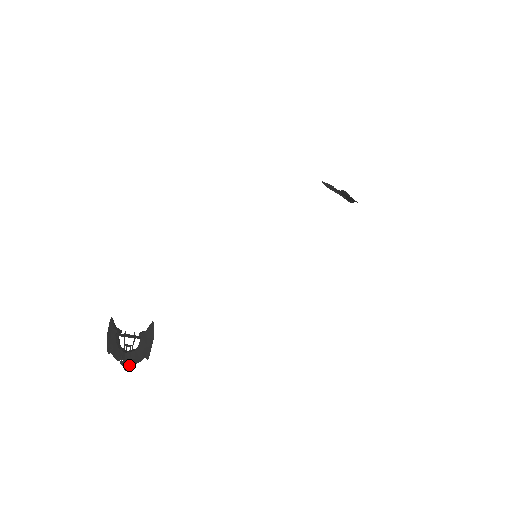
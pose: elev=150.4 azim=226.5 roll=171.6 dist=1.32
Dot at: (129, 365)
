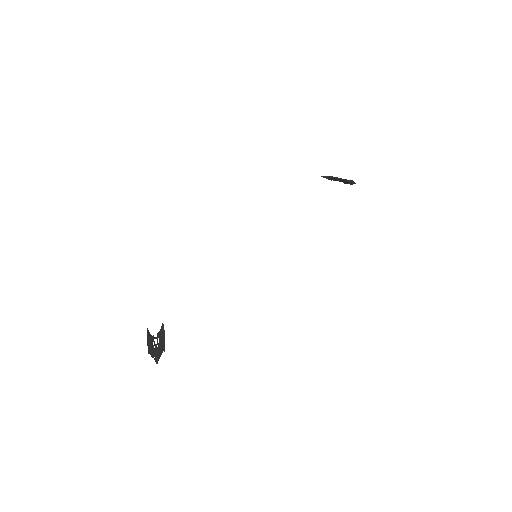
Dot at: (157, 359)
